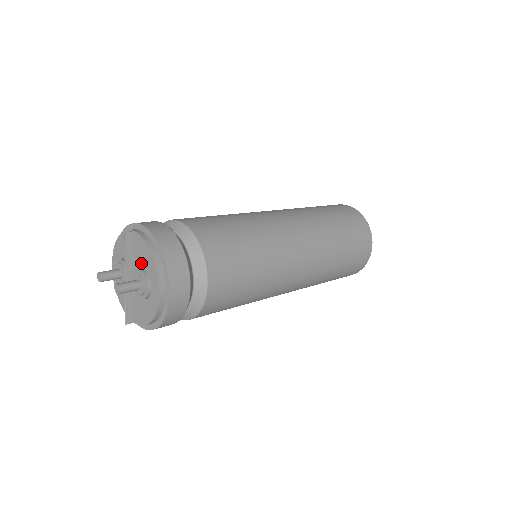
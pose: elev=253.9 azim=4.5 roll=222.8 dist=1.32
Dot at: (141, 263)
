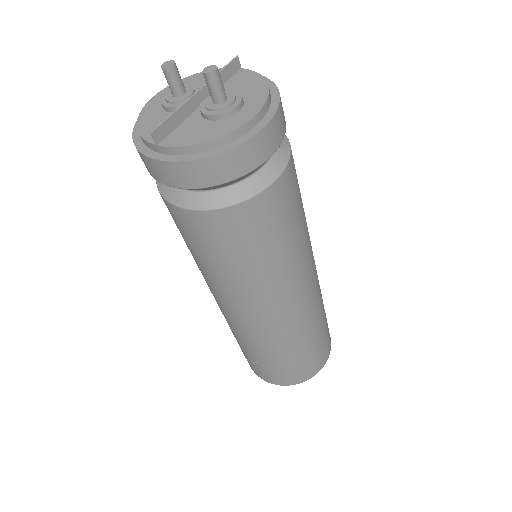
Dot at: (234, 90)
